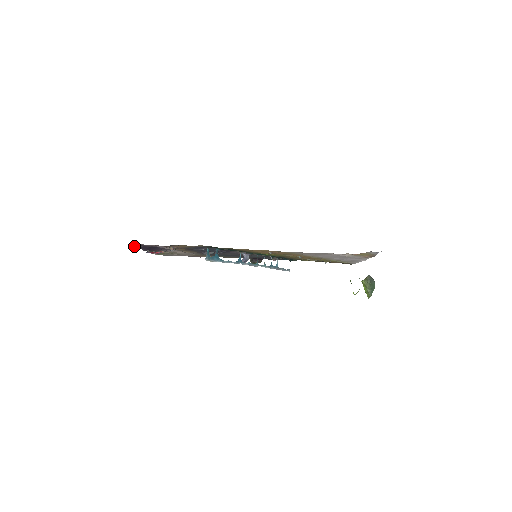
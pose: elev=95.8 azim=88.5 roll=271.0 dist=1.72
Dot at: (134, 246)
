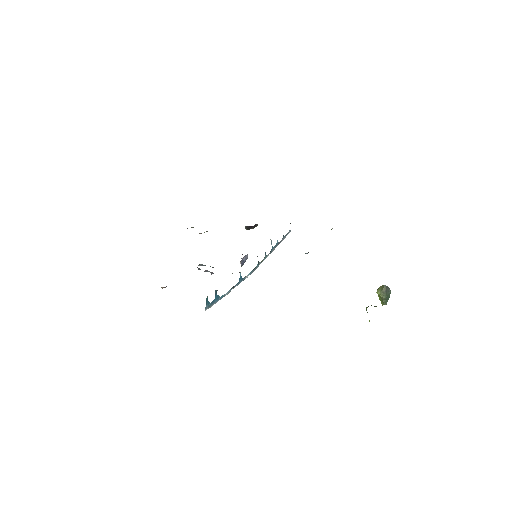
Dot at: occluded
